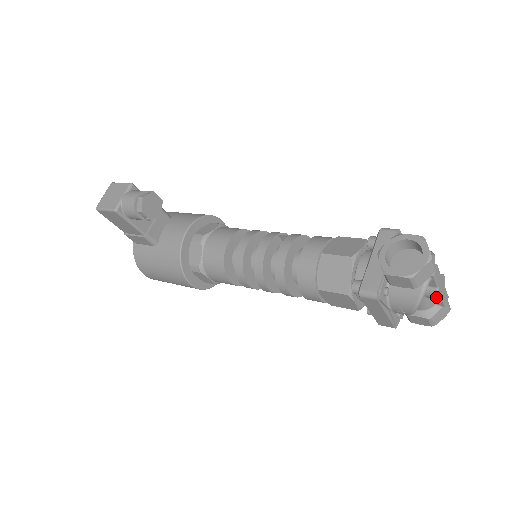
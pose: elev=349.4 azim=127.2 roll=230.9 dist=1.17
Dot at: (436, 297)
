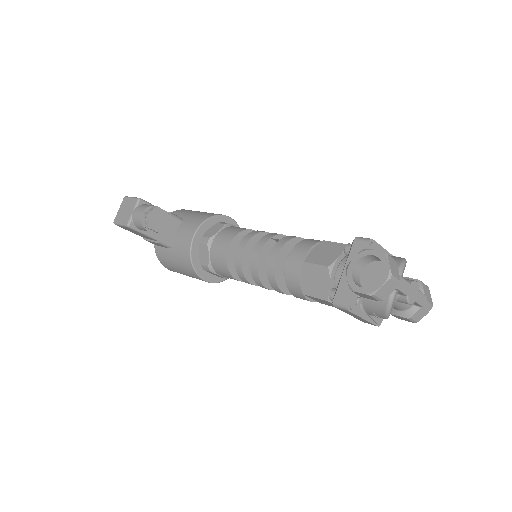
Dot at: occluded
